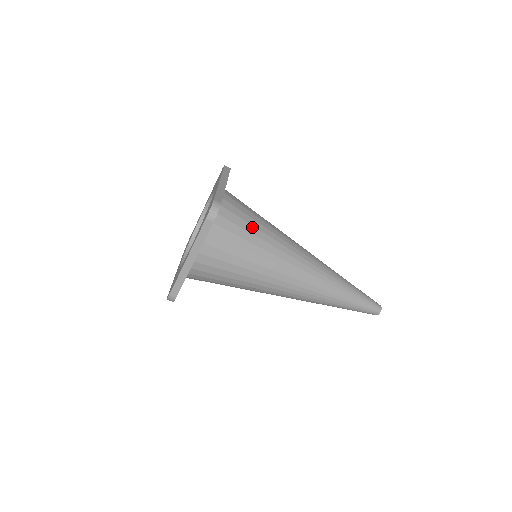
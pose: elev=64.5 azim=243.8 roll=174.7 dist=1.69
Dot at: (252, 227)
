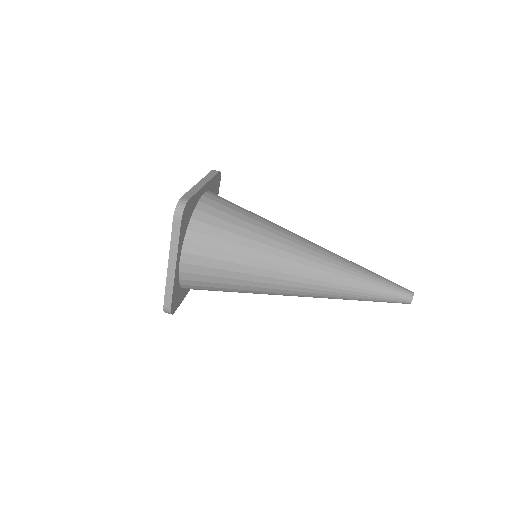
Dot at: occluded
